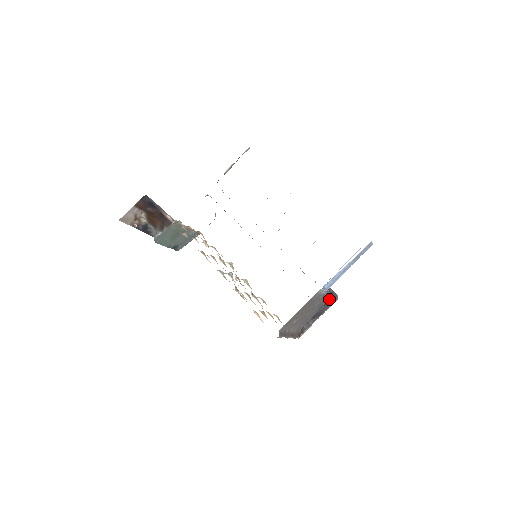
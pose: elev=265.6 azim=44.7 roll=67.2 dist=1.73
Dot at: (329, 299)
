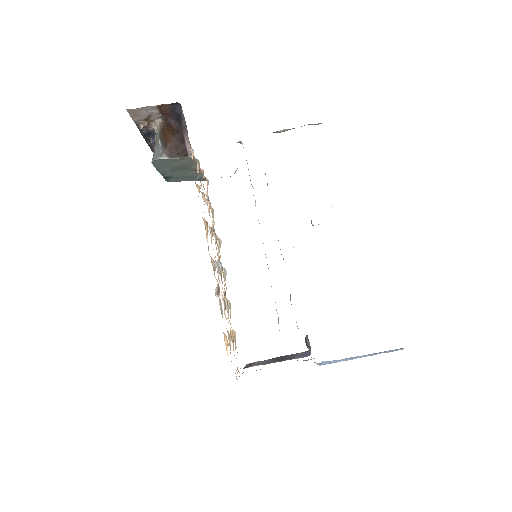
Dot at: occluded
